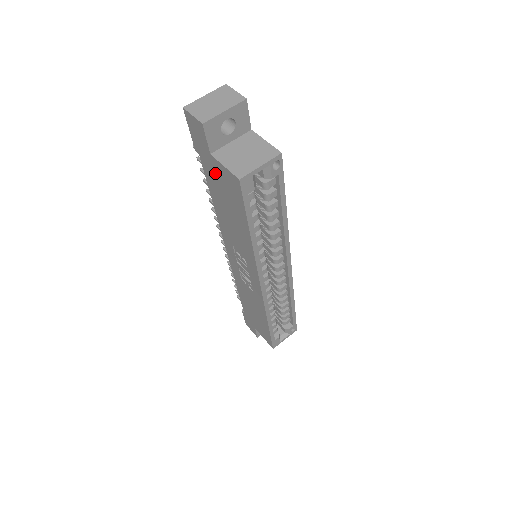
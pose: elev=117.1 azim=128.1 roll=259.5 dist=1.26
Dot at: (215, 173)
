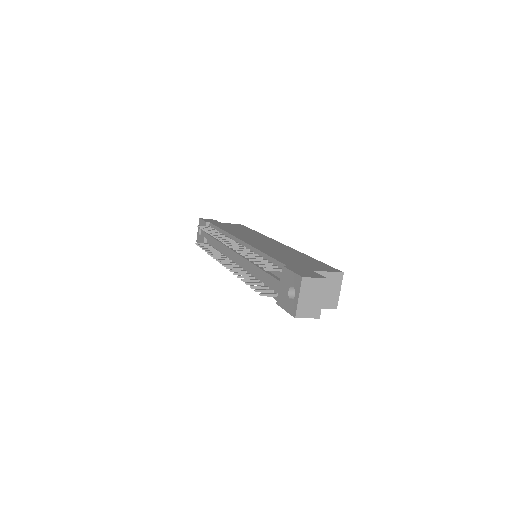
Dot at: occluded
